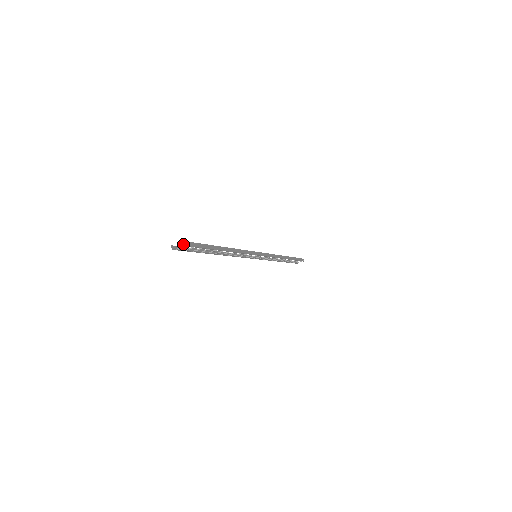
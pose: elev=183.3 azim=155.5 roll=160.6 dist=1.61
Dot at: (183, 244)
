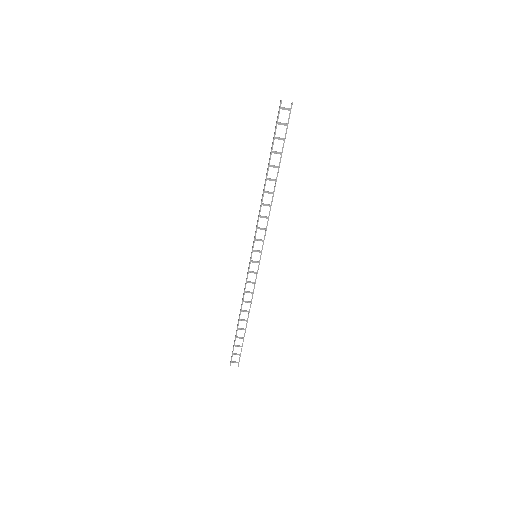
Dot at: (292, 104)
